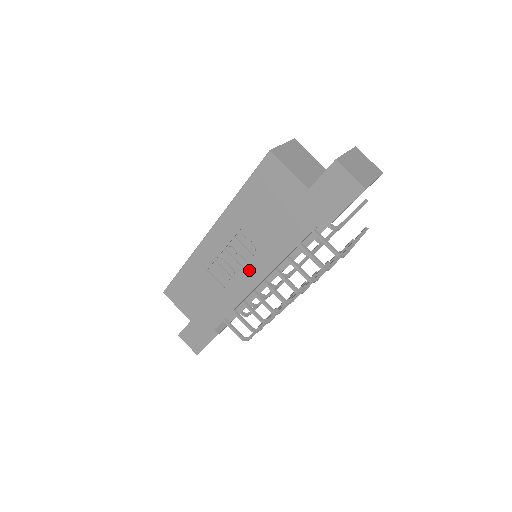
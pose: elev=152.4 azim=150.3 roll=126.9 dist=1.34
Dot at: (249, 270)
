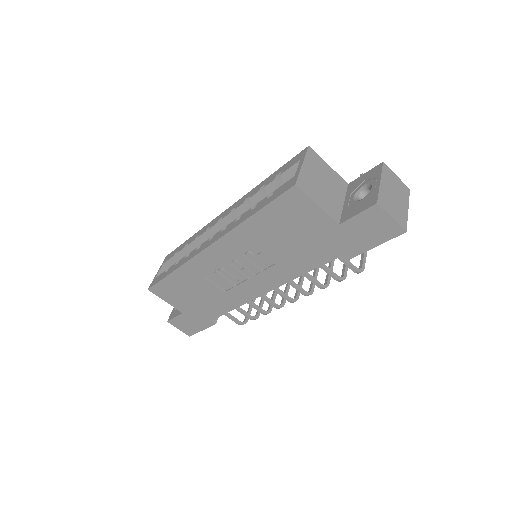
Dot at: (257, 281)
